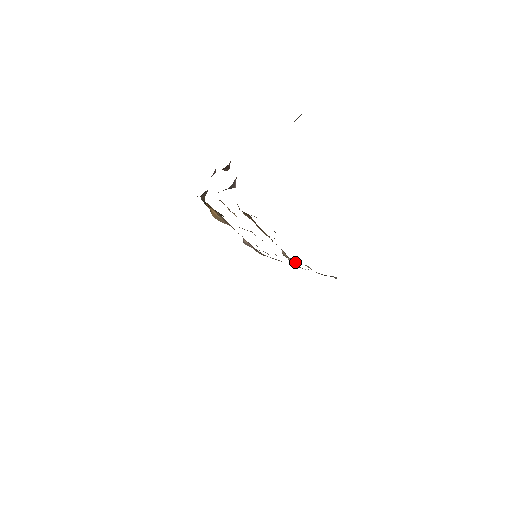
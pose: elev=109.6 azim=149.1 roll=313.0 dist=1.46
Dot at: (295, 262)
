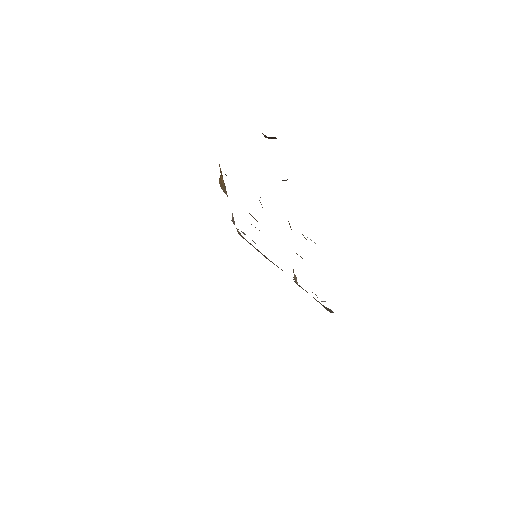
Dot at: (296, 278)
